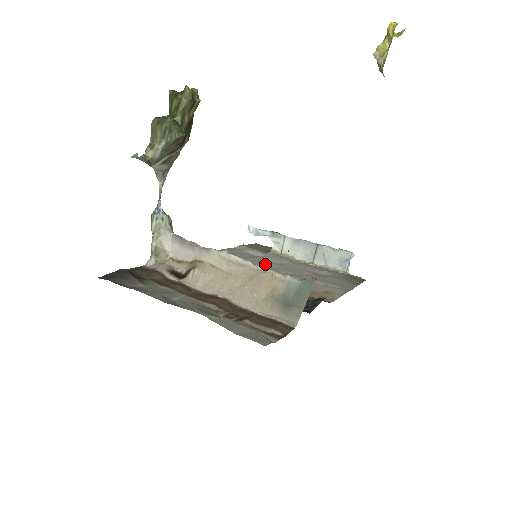
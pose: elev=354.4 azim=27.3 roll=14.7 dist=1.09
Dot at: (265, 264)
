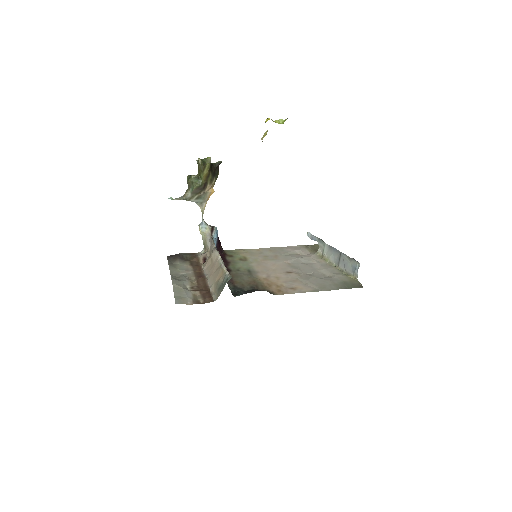
Dot at: (289, 262)
